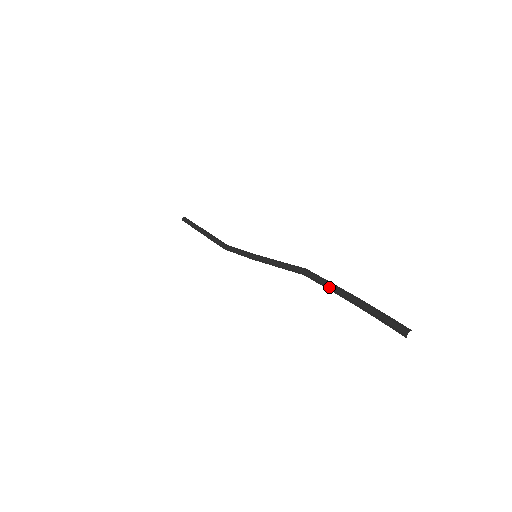
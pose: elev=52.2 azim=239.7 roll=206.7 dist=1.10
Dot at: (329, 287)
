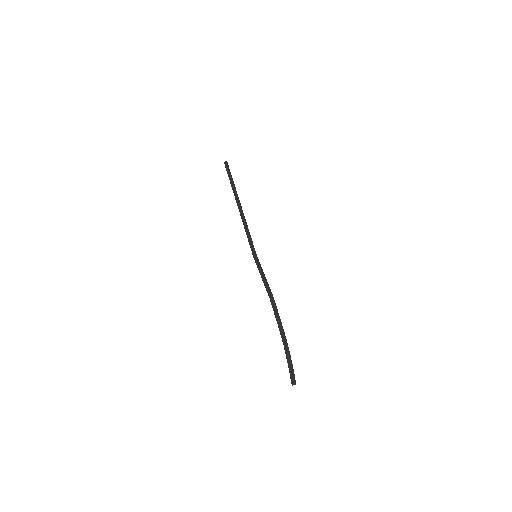
Dot at: (277, 323)
